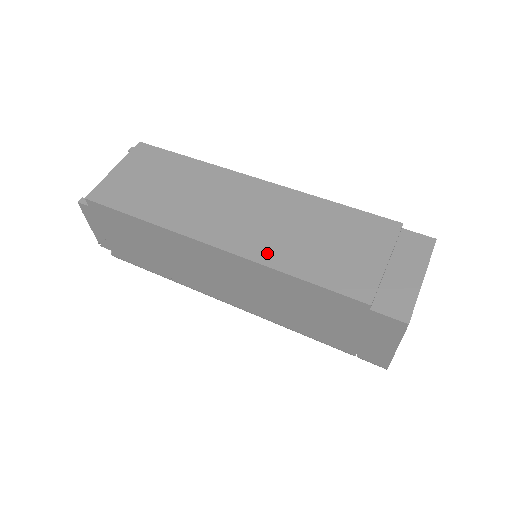
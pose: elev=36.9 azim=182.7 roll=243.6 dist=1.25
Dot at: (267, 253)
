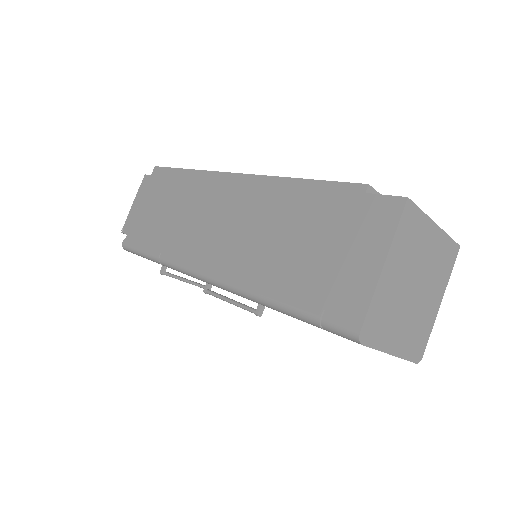
Dot at: occluded
